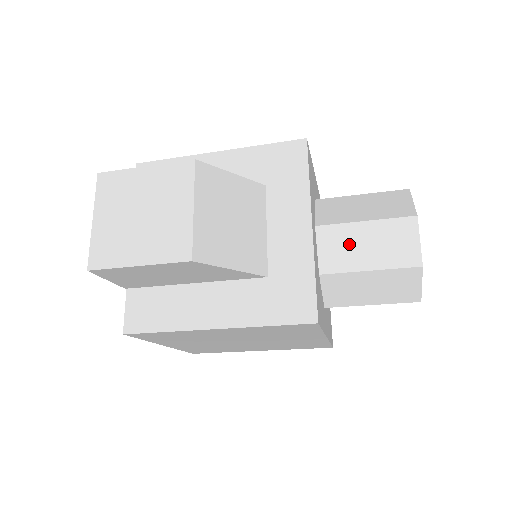
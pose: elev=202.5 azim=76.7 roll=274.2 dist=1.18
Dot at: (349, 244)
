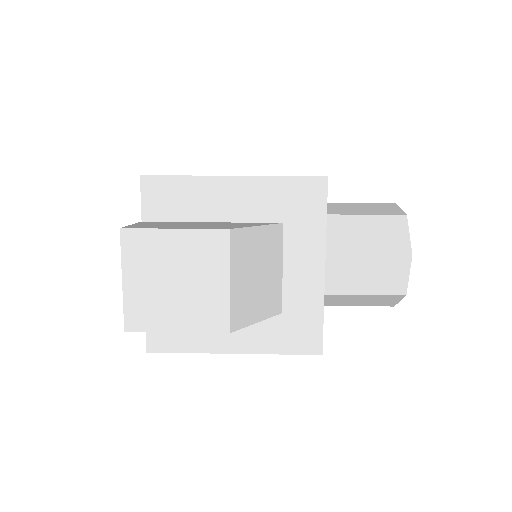
Dot at: (349, 272)
